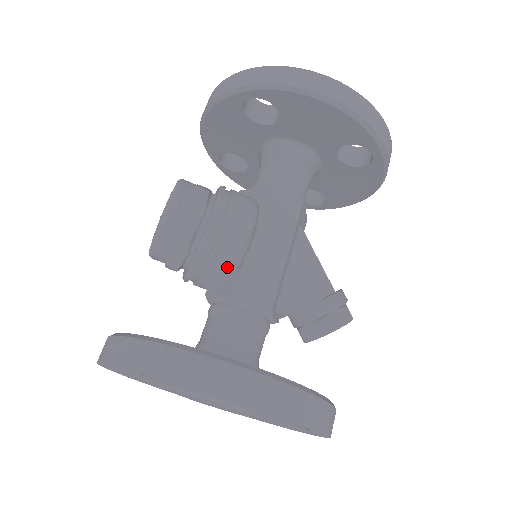
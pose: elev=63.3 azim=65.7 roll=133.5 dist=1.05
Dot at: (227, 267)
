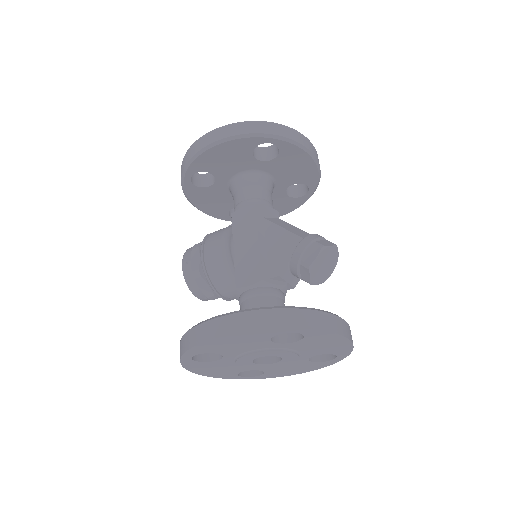
Dot at: (226, 275)
